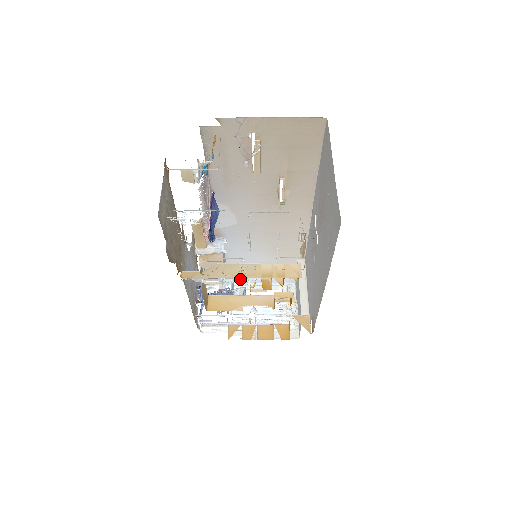
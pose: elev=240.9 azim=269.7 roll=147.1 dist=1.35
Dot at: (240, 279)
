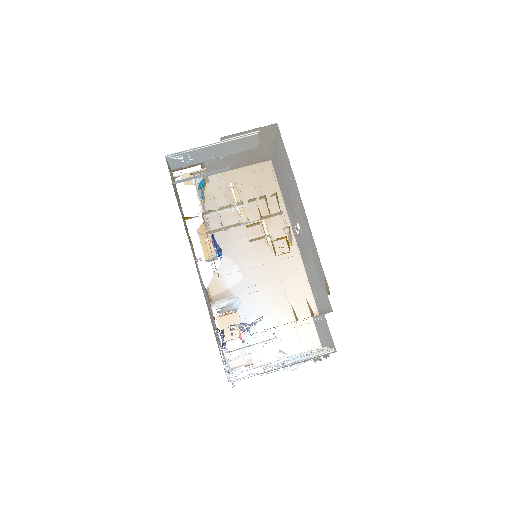
Dot at: occluded
